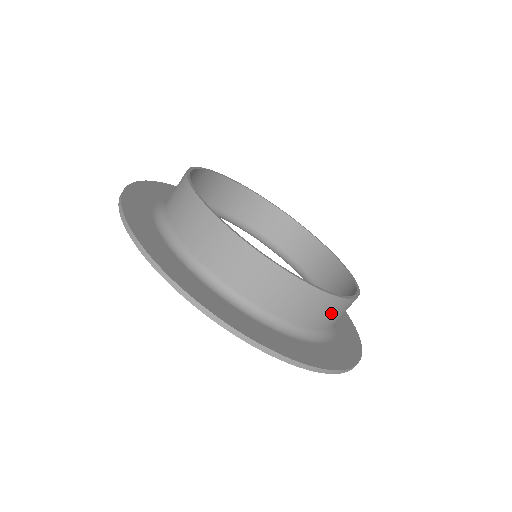
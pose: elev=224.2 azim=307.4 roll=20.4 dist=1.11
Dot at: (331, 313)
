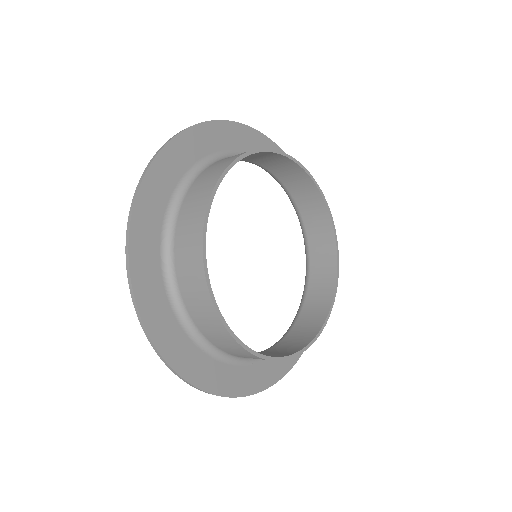
Dot at: (308, 331)
